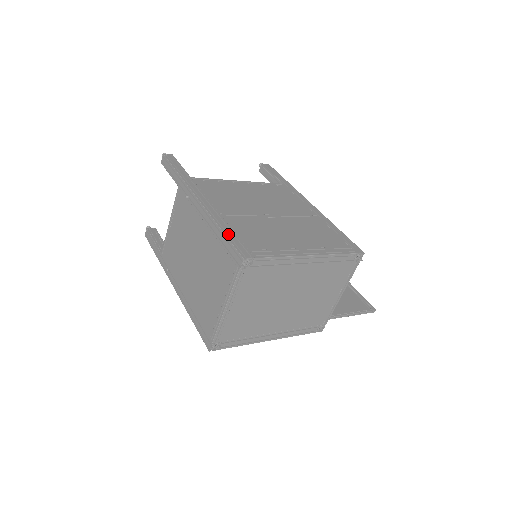
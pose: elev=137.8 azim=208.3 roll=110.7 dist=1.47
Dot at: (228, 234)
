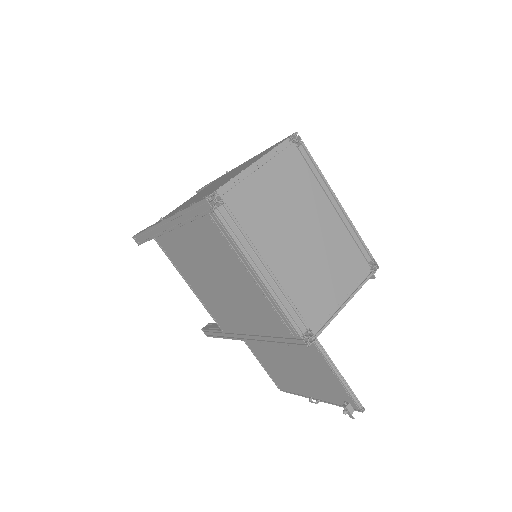
Dot at: occluded
